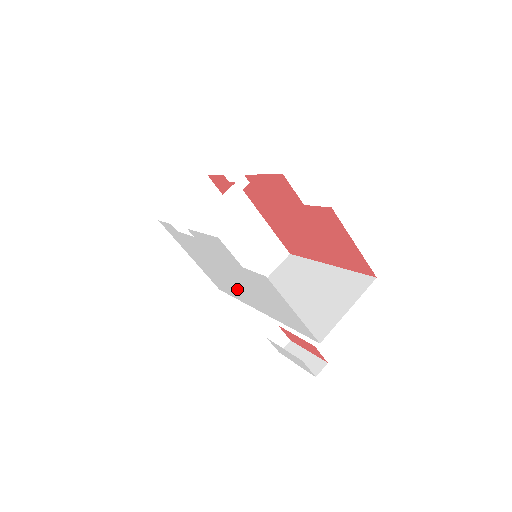
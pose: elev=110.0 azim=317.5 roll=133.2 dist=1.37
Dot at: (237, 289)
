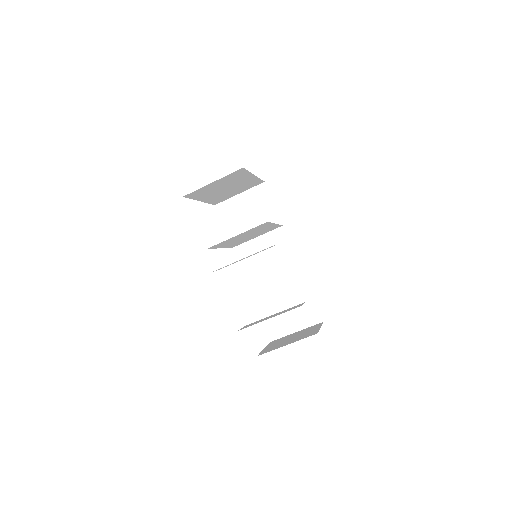
Dot at: occluded
